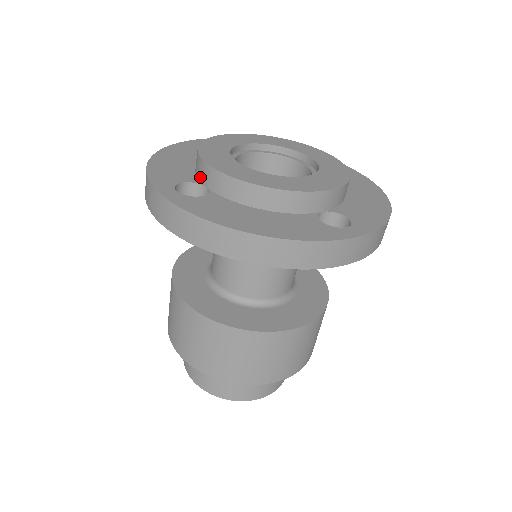
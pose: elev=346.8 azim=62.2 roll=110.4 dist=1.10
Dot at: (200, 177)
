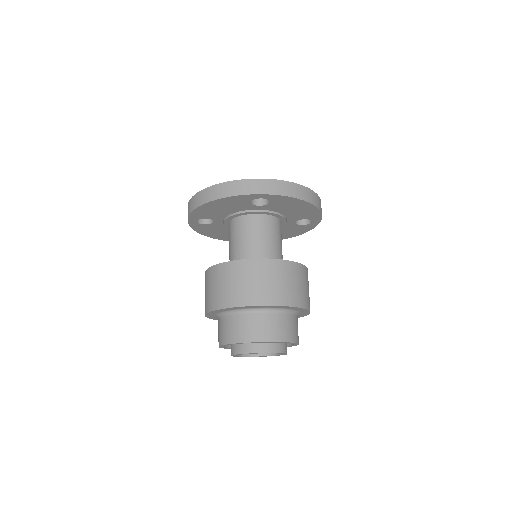
Dot at: occluded
